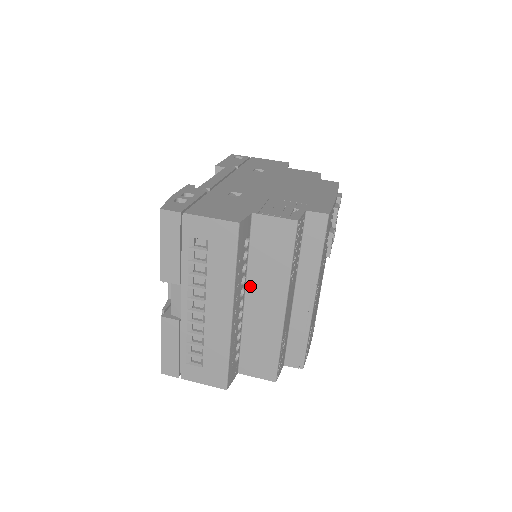
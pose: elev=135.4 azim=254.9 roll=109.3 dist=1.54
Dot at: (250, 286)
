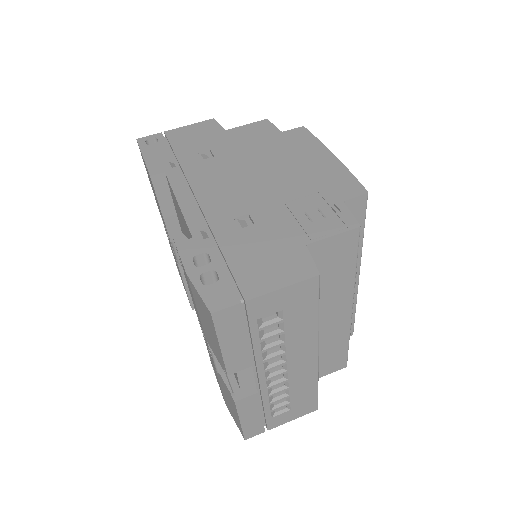
Dot at: occluded
